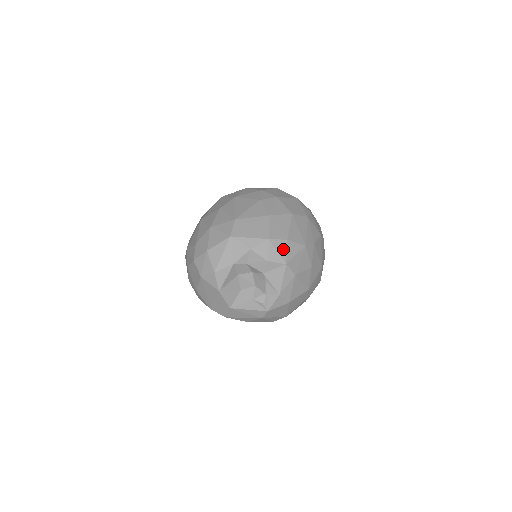
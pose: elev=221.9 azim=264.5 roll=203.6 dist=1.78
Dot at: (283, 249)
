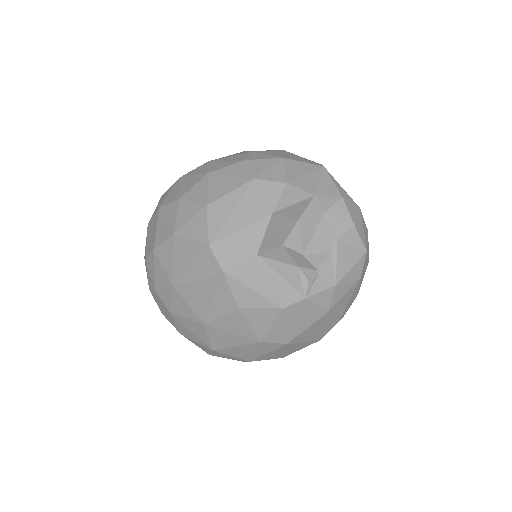
Dot at: (366, 234)
